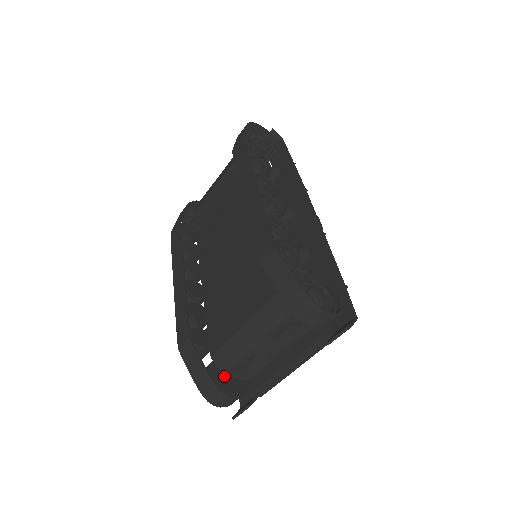
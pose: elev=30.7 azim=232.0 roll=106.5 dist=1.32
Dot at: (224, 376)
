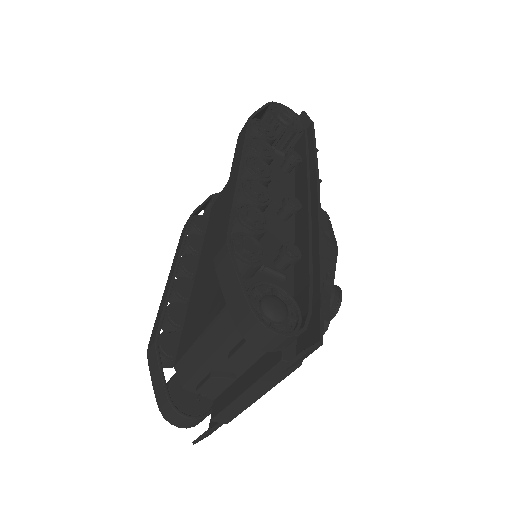
Dot at: (186, 391)
